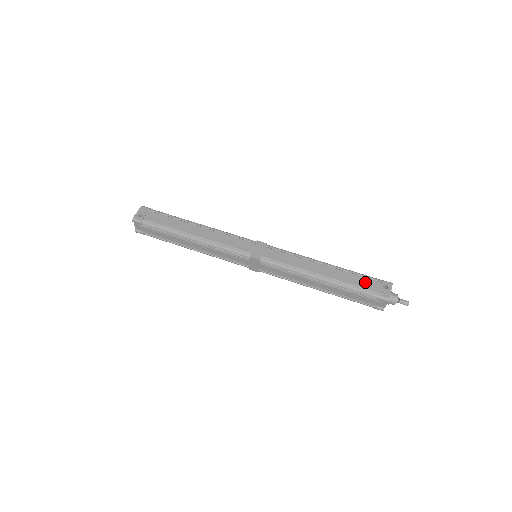
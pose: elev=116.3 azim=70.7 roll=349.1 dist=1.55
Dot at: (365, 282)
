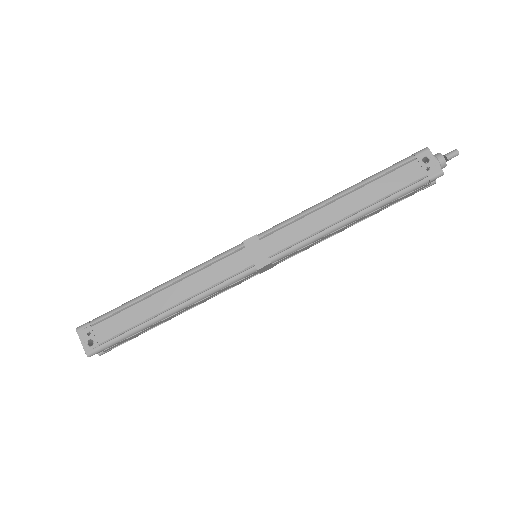
Dot at: (400, 176)
